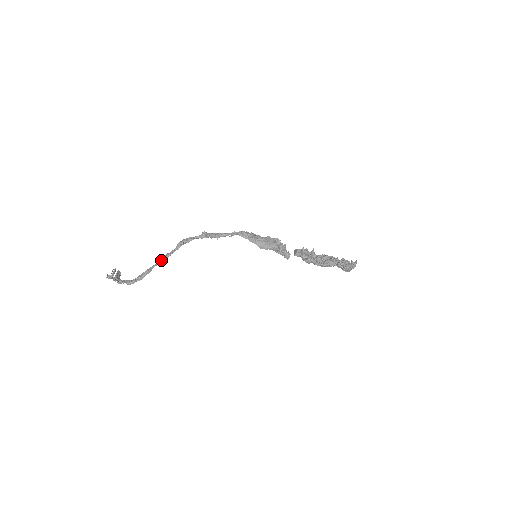
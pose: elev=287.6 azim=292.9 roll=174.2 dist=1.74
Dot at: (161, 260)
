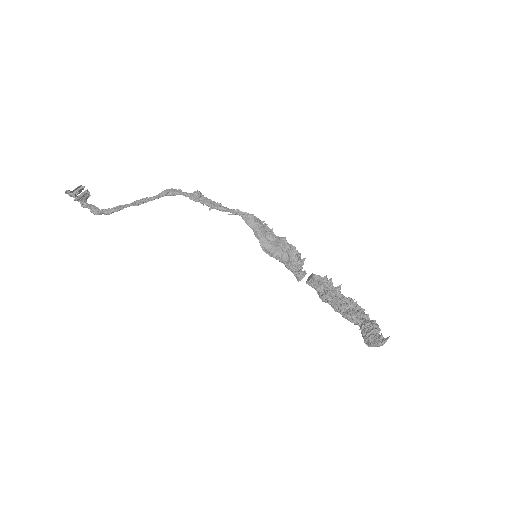
Dot at: (135, 202)
